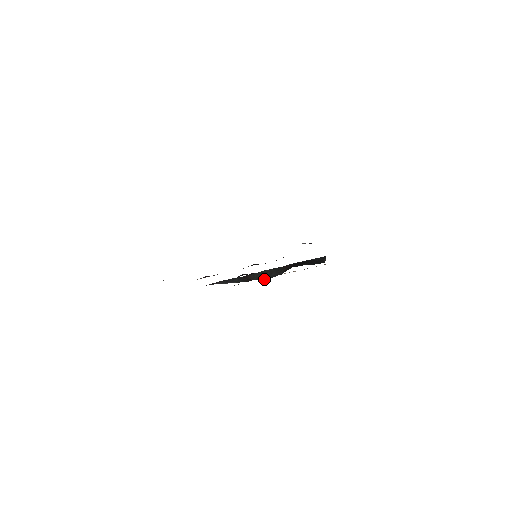
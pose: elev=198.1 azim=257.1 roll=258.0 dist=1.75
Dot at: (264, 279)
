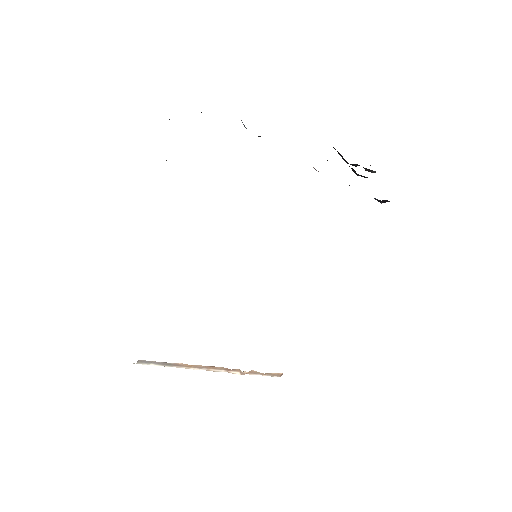
Dot at: occluded
